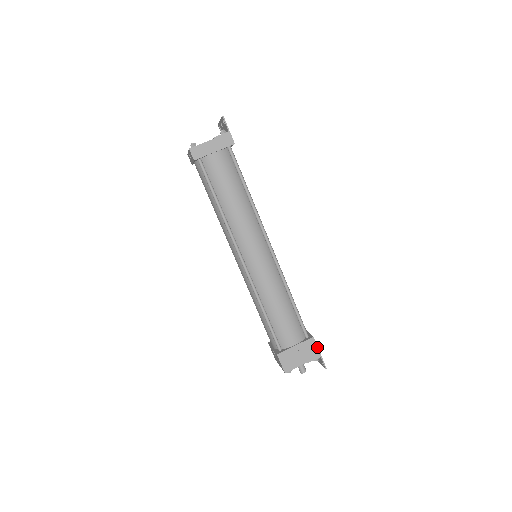
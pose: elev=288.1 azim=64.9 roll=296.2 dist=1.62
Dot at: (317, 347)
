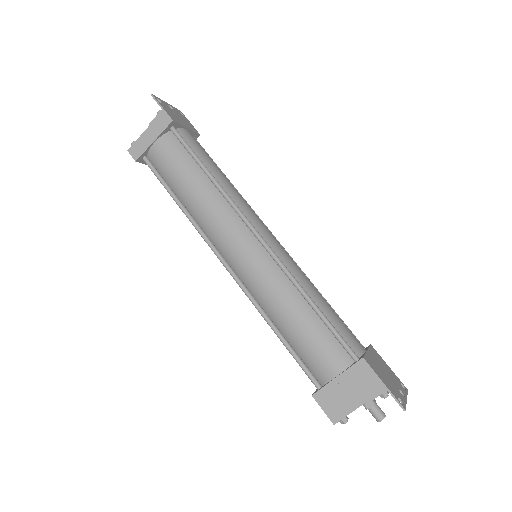
Dot at: (375, 374)
